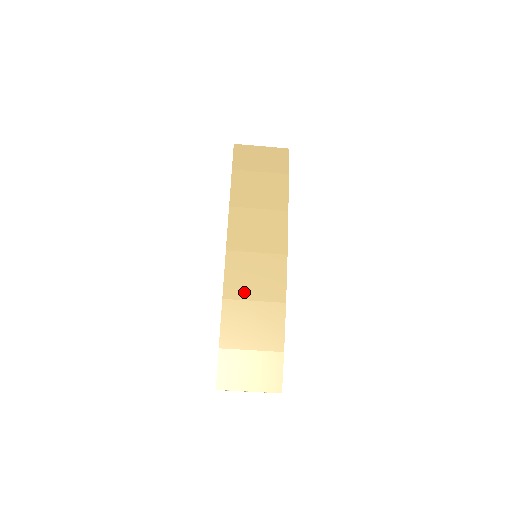
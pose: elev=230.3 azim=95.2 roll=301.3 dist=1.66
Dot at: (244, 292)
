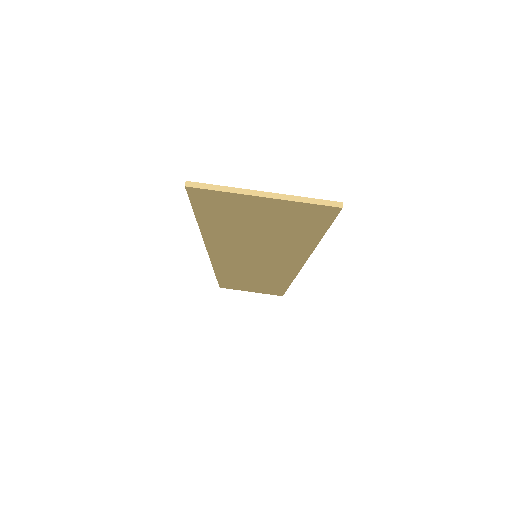
Dot at: occluded
